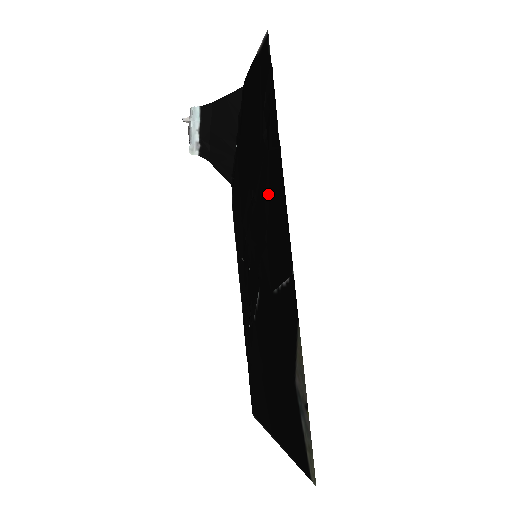
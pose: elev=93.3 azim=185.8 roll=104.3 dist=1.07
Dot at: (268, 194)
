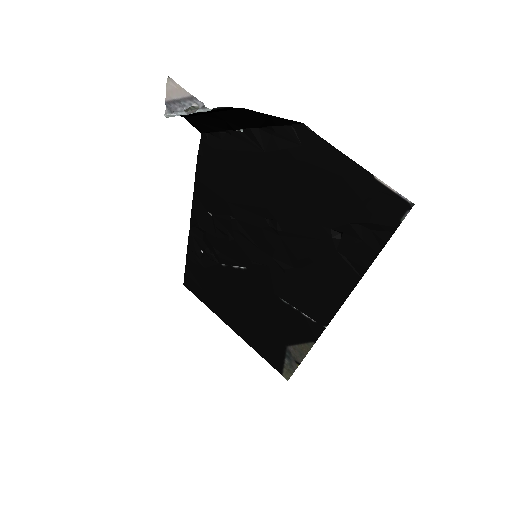
Dot at: (312, 263)
